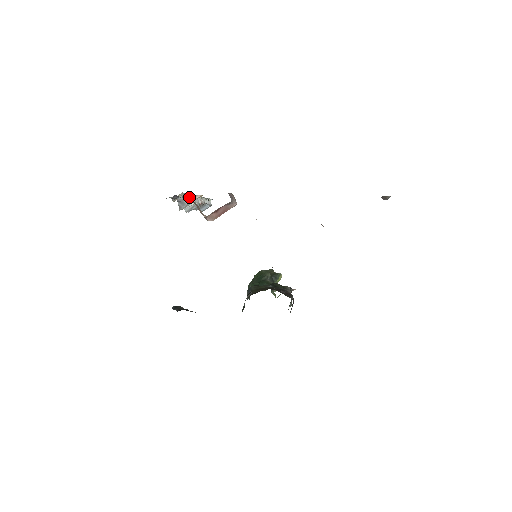
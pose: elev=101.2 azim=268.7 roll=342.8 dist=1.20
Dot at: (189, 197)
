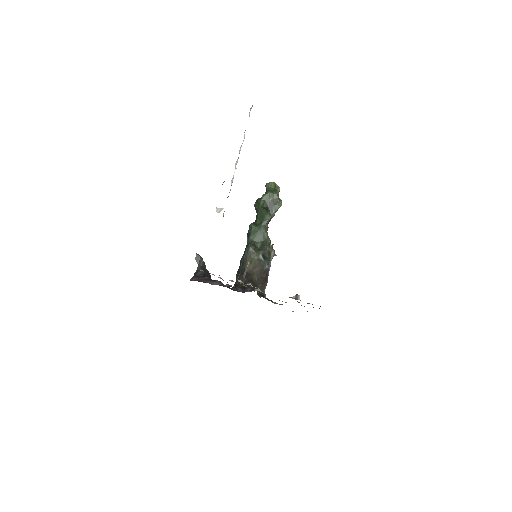
Dot at: (223, 215)
